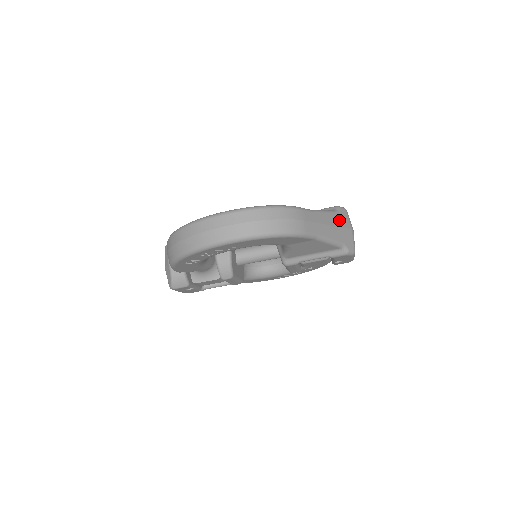
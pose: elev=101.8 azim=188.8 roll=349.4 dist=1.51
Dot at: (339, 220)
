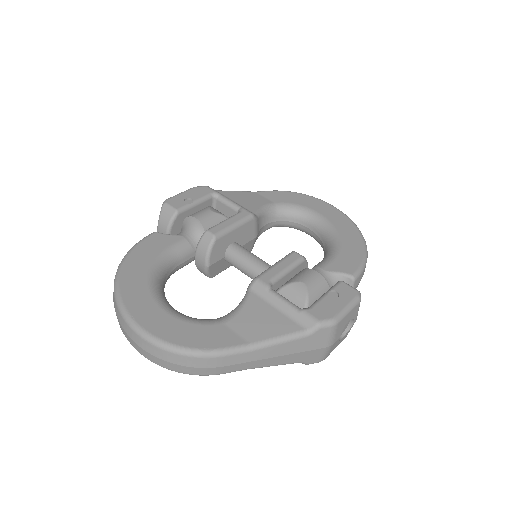
Dot at: (304, 344)
